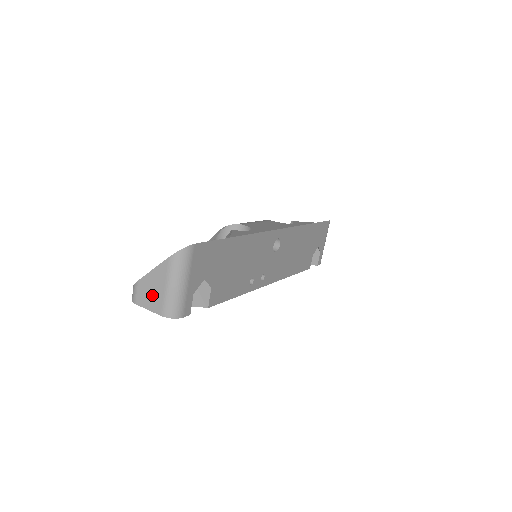
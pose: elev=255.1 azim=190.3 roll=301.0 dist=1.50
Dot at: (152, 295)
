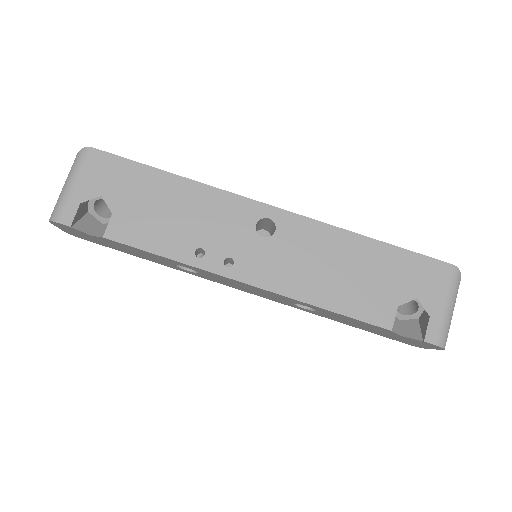
Dot at: occluded
